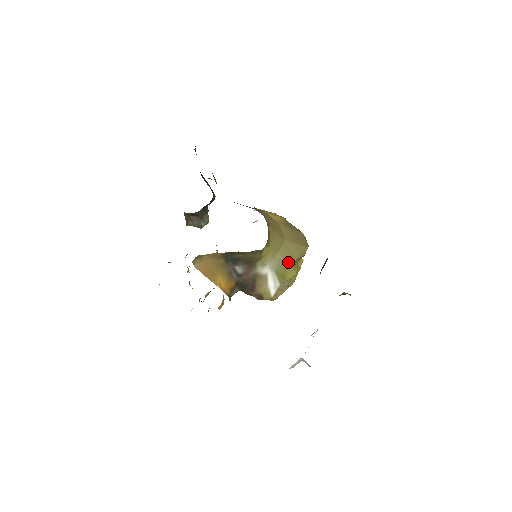
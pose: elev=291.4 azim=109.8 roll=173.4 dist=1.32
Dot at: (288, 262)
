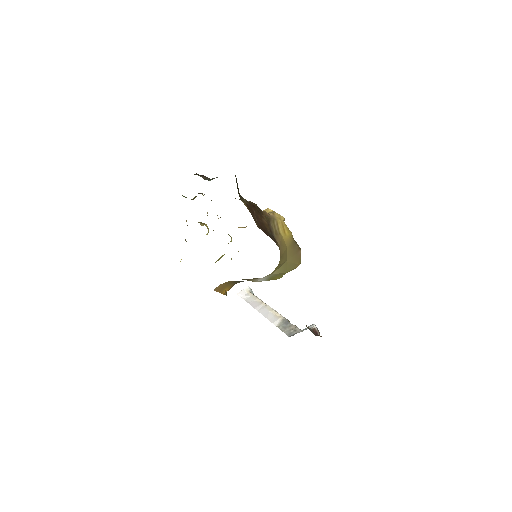
Dot at: (281, 274)
